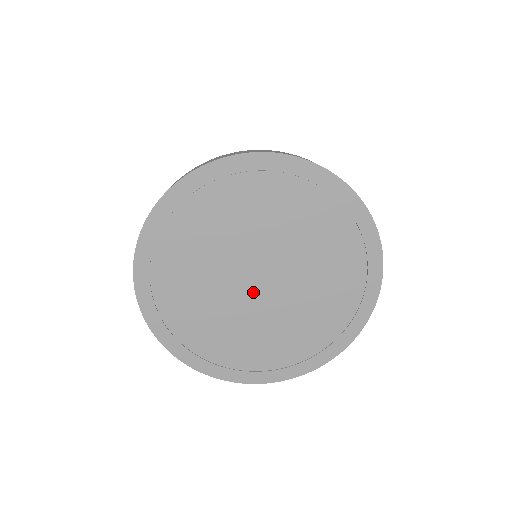
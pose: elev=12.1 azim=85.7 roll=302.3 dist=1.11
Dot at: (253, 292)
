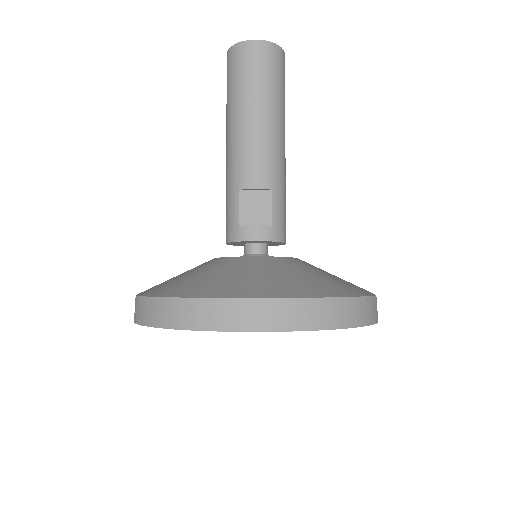
Dot at: occluded
